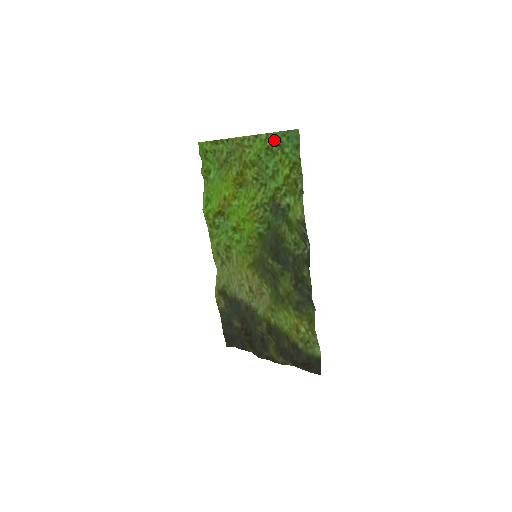
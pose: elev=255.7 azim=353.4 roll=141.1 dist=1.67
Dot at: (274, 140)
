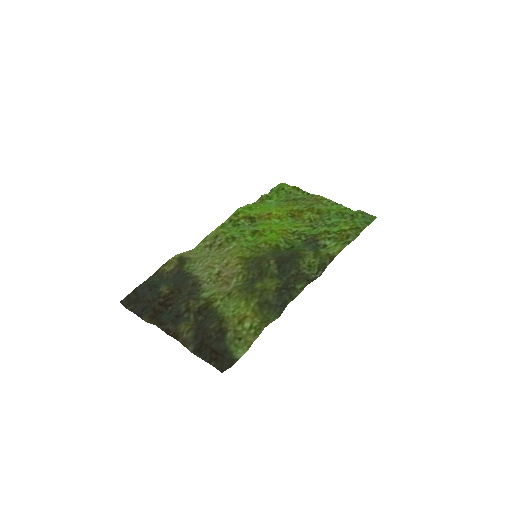
Dot at: (350, 212)
